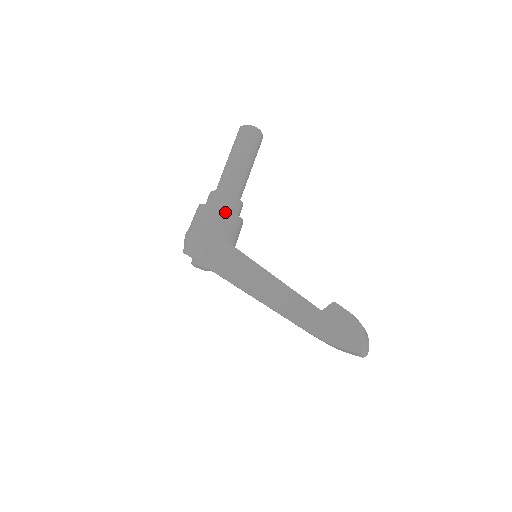
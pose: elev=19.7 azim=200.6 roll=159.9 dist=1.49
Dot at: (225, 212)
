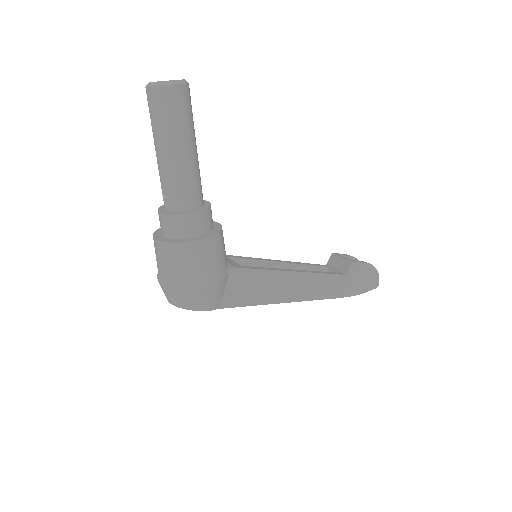
Dot at: (219, 236)
